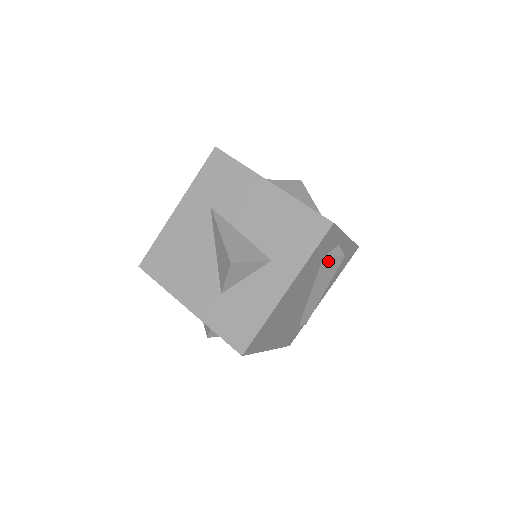
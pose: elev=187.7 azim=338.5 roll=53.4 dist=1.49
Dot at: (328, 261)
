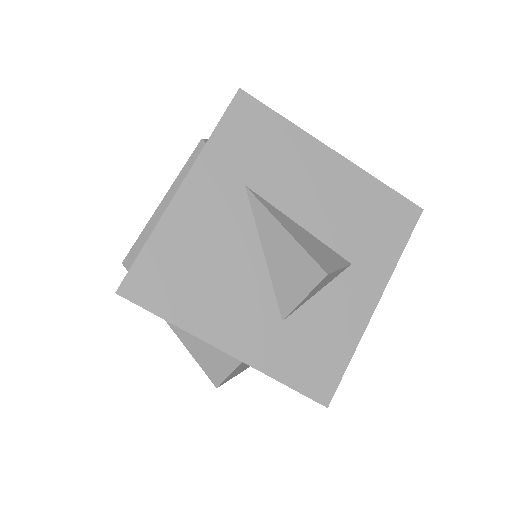
Dot at: occluded
